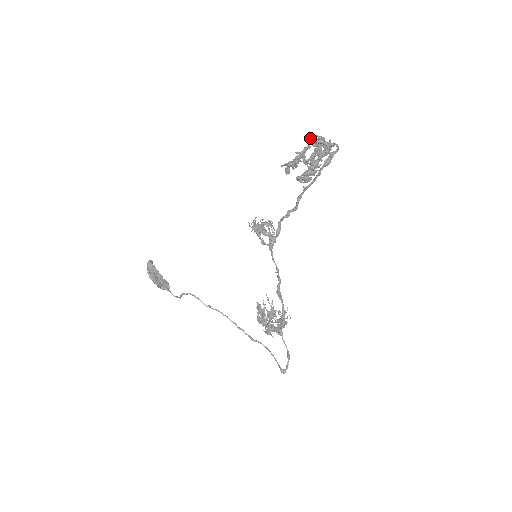
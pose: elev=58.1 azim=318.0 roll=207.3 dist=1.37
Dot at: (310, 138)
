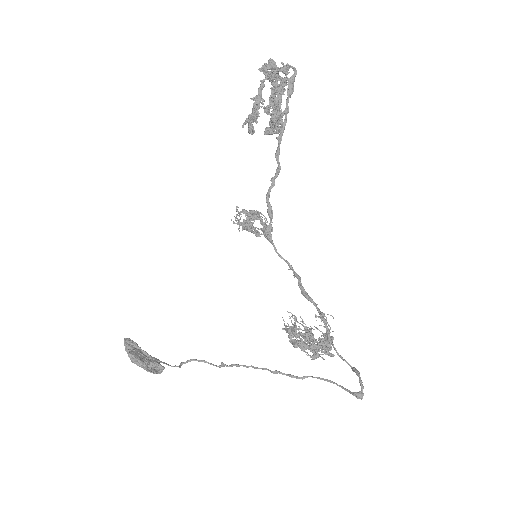
Dot at: (260, 71)
